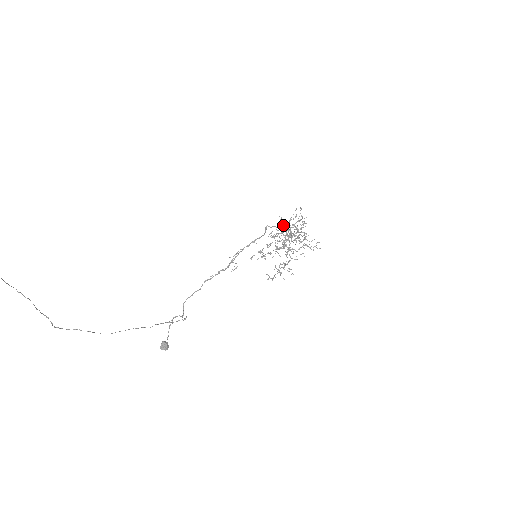
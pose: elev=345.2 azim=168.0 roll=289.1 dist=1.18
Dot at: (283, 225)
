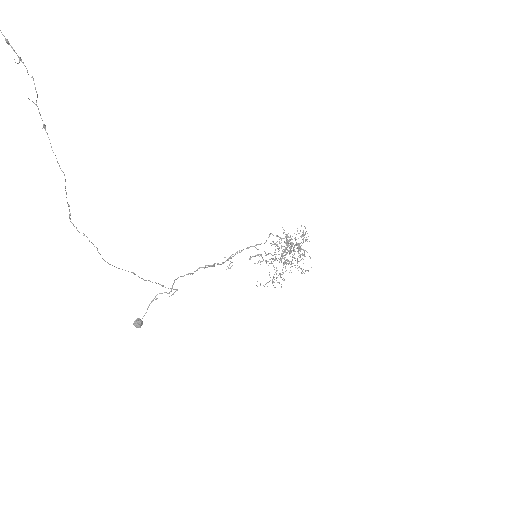
Dot at: (286, 237)
